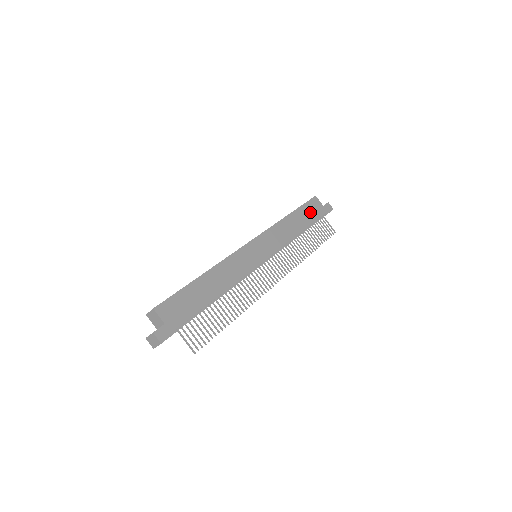
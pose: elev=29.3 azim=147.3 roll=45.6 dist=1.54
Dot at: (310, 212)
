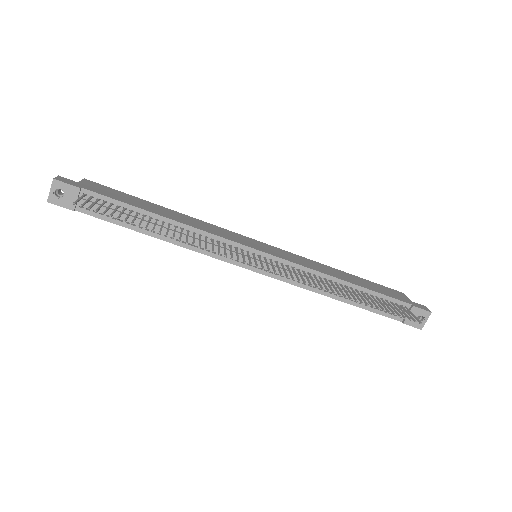
Dot at: (380, 289)
